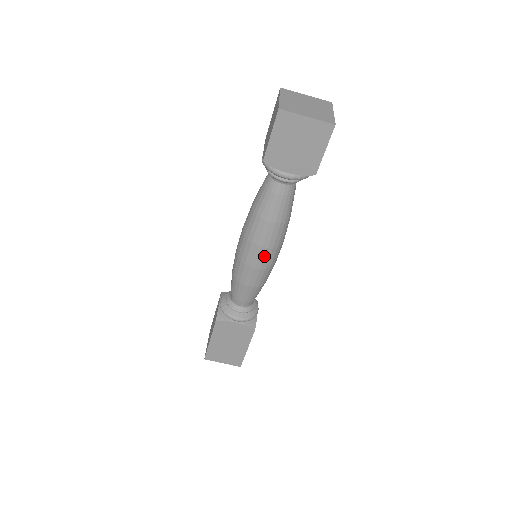
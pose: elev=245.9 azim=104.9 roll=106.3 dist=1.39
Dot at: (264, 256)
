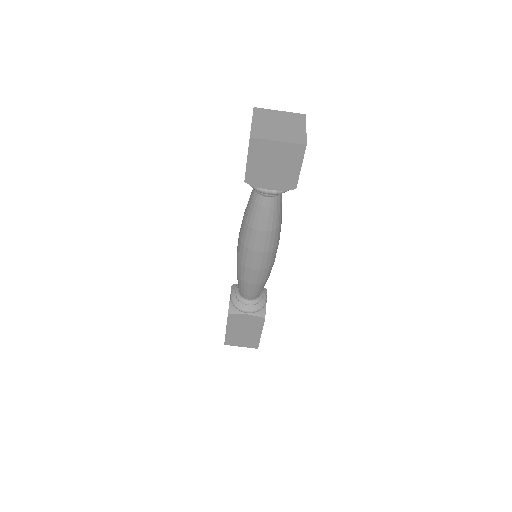
Dot at: (261, 259)
